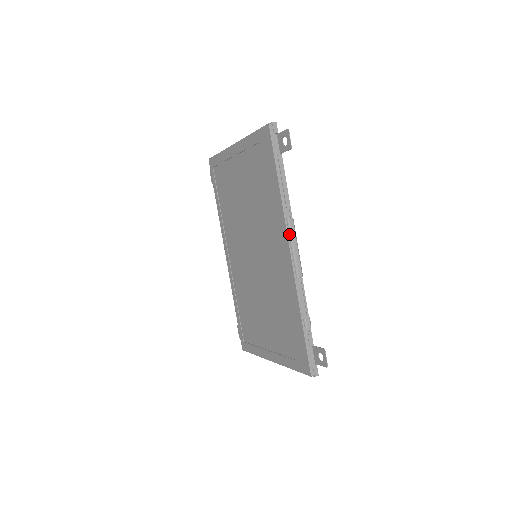
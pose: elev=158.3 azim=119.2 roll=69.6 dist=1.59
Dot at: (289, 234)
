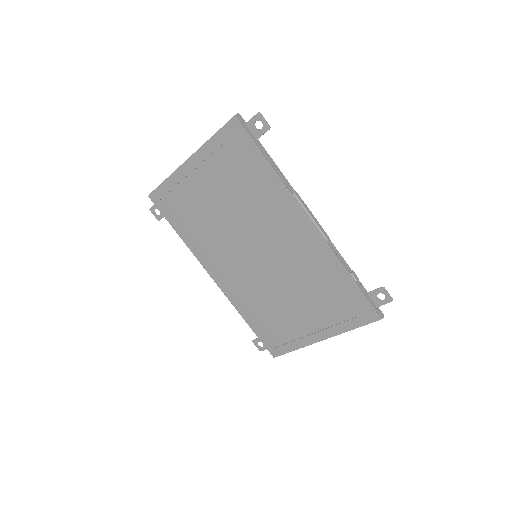
Dot at: (301, 206)
